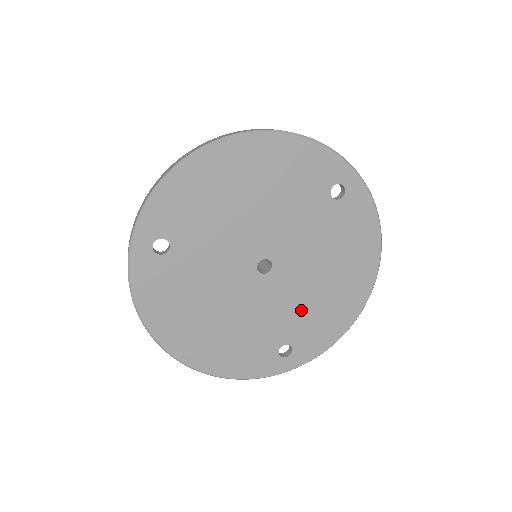
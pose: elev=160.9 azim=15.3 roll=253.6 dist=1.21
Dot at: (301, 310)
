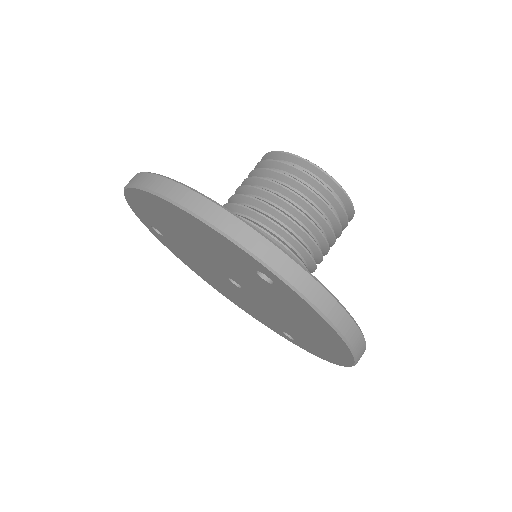
Dot at: (286, 325)
